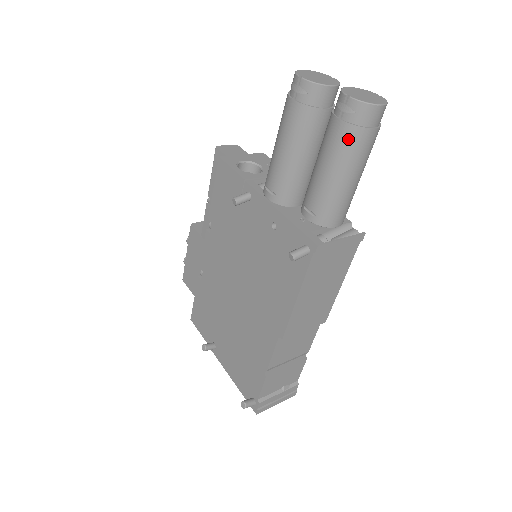
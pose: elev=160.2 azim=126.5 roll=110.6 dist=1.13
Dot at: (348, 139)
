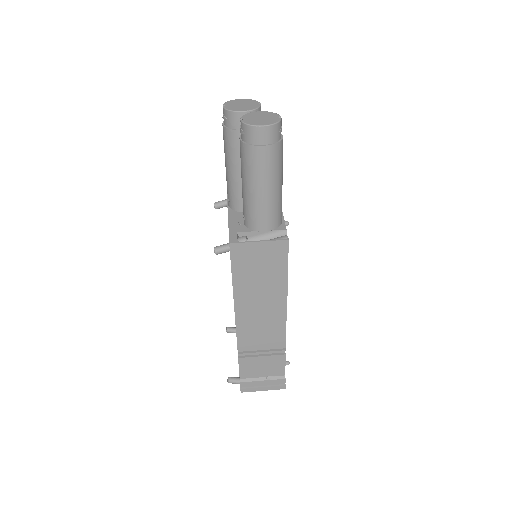
Dot at: (245, 155)
